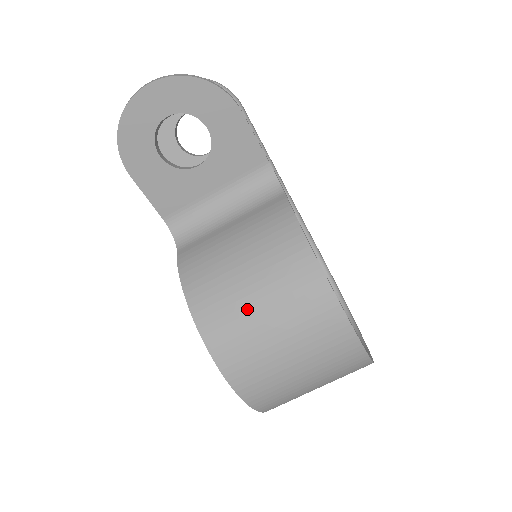
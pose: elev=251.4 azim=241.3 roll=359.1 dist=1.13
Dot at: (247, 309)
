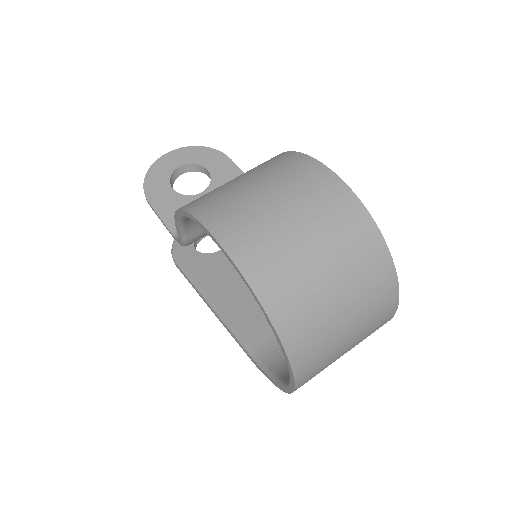
Dot at: (228, 185)
